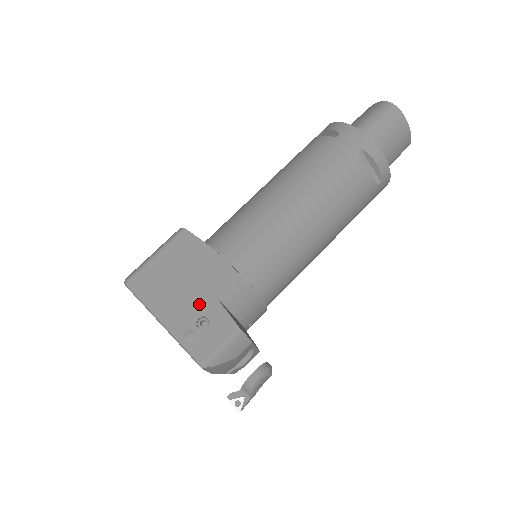
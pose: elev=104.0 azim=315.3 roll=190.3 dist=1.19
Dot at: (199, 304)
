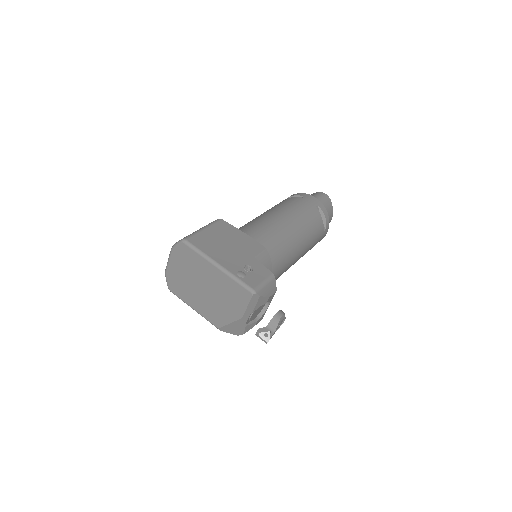
Dot at: (243, 258)
